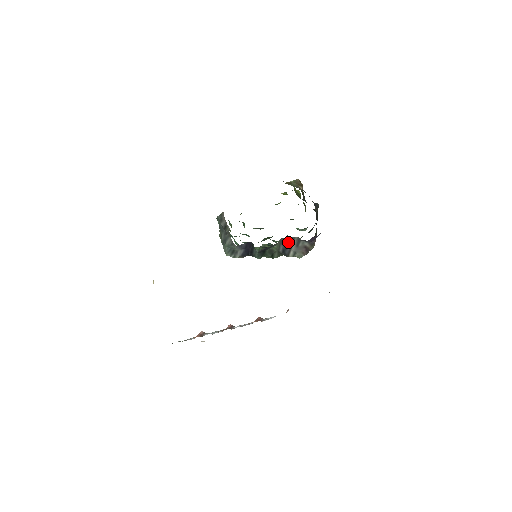
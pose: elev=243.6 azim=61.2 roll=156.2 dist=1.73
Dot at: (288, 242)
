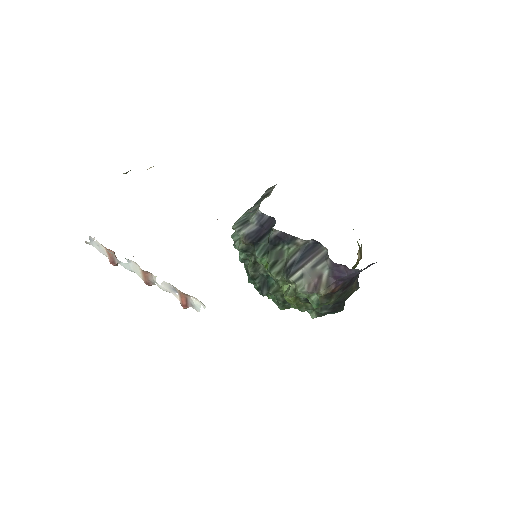
Dot at: (310, 252)
